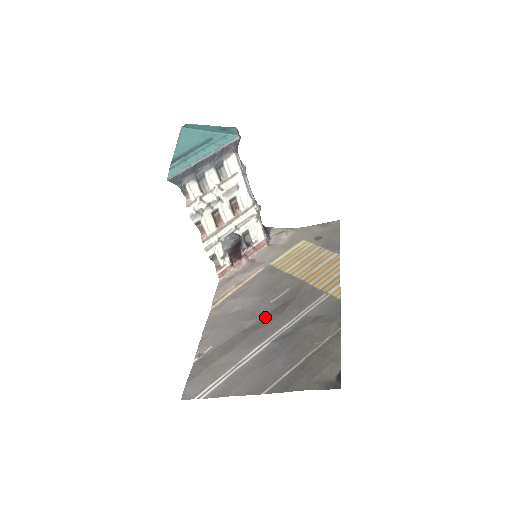
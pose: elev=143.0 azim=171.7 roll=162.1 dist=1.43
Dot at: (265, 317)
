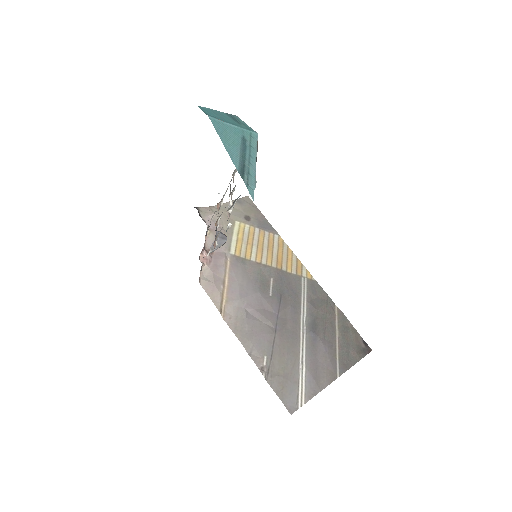
Dot at: (280, 312)
